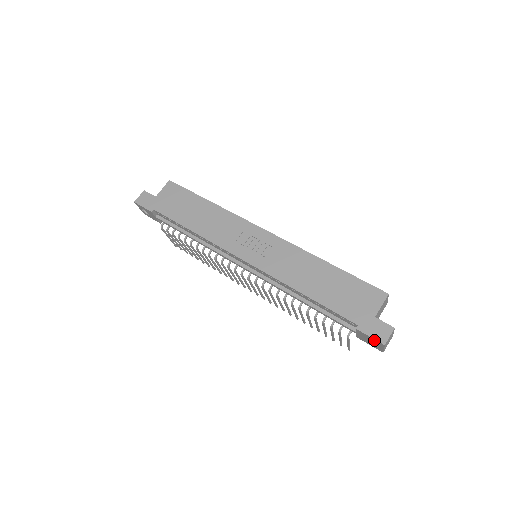
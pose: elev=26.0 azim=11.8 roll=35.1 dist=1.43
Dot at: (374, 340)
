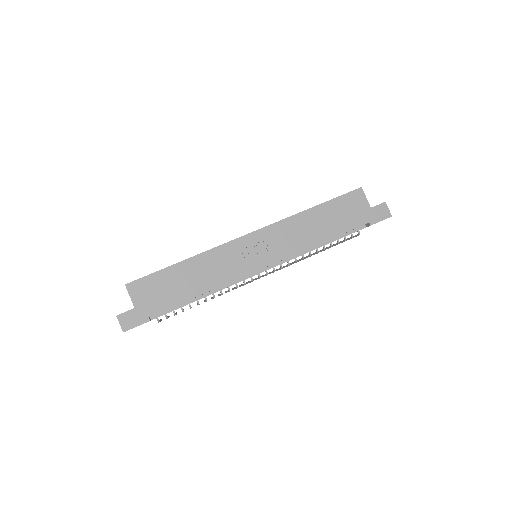
Dot at: occluded
